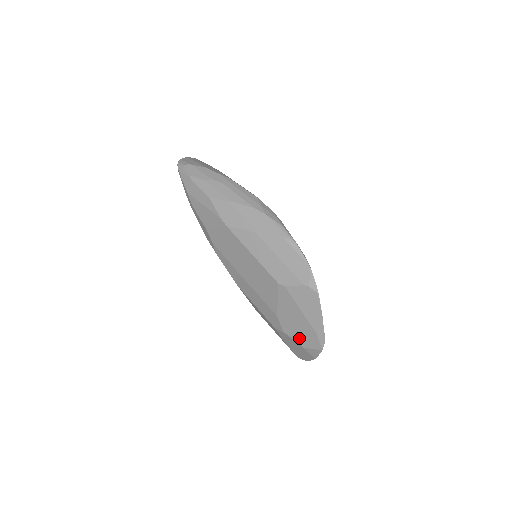
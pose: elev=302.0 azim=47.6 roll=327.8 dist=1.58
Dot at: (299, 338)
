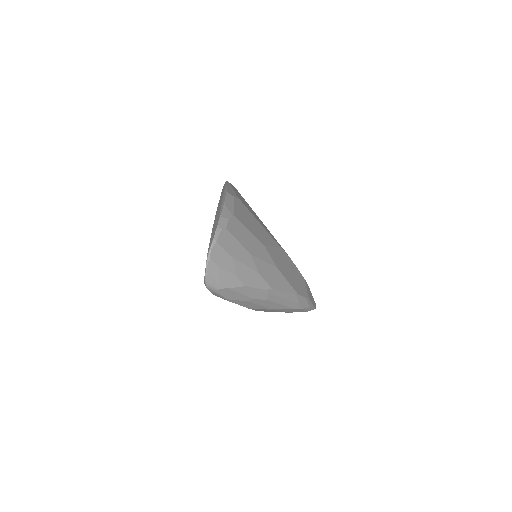
Dot at: occluded
